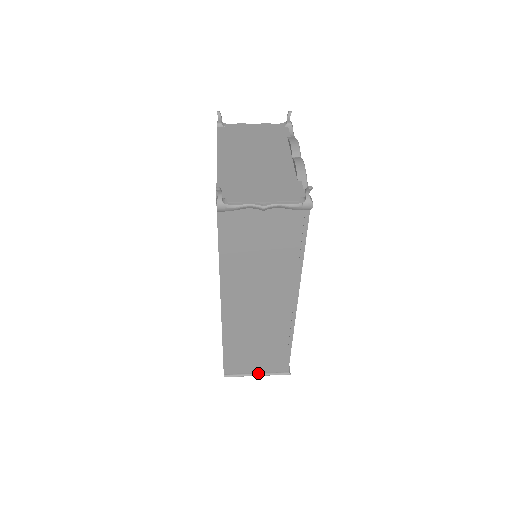
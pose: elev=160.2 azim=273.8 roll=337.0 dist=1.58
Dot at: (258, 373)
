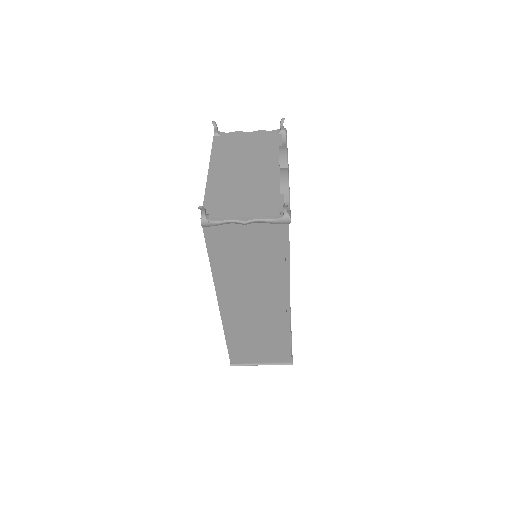
Dot at: (262, 363)
